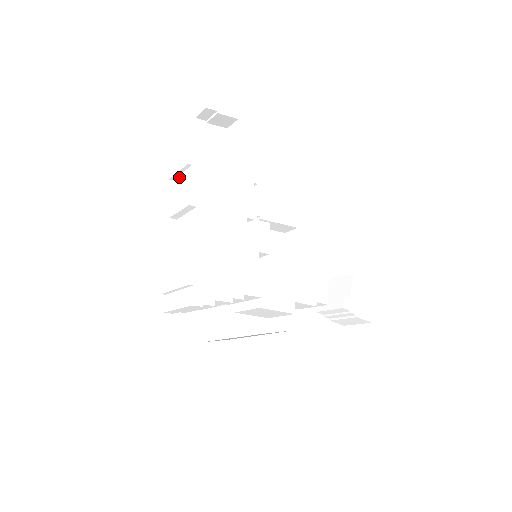
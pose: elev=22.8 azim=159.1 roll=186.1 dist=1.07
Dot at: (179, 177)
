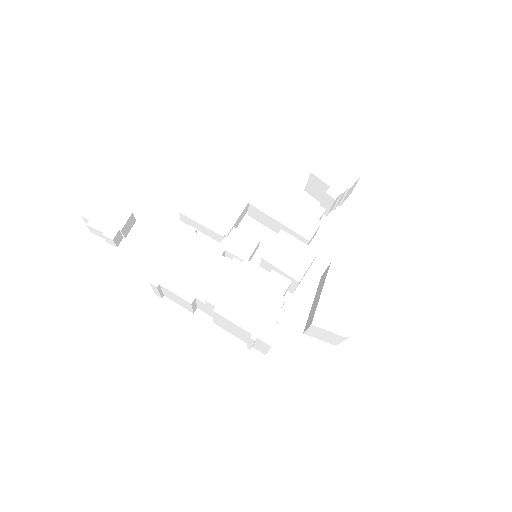
Dot at: (164, 293)
